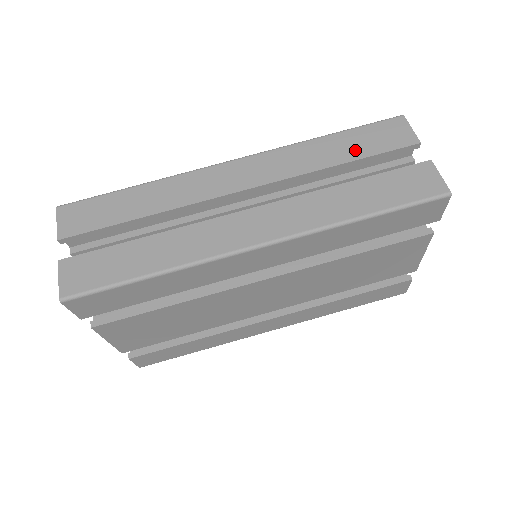
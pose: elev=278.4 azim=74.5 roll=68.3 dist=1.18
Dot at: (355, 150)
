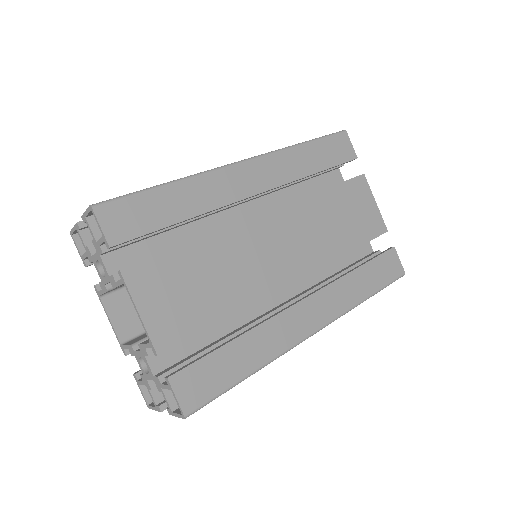
Dot at: occluded
